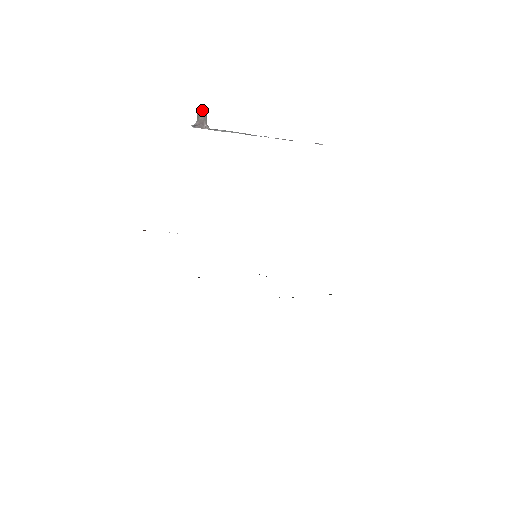
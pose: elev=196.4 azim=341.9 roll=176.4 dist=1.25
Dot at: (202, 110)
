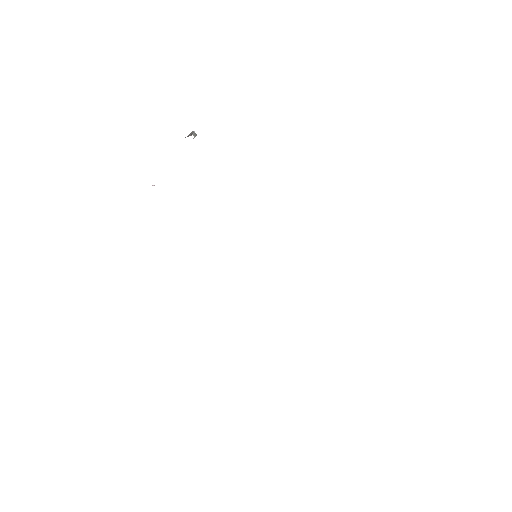
Dot at: (193, 133)
